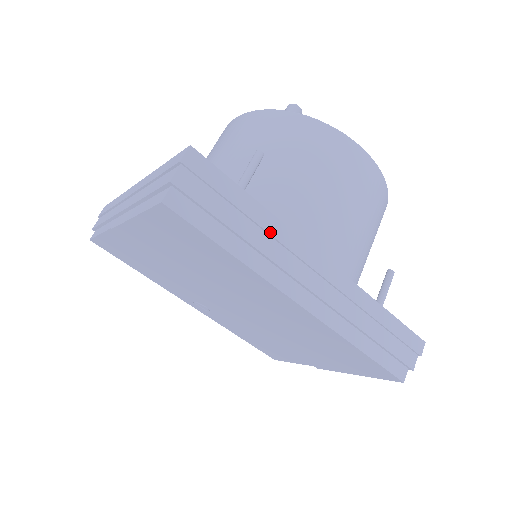
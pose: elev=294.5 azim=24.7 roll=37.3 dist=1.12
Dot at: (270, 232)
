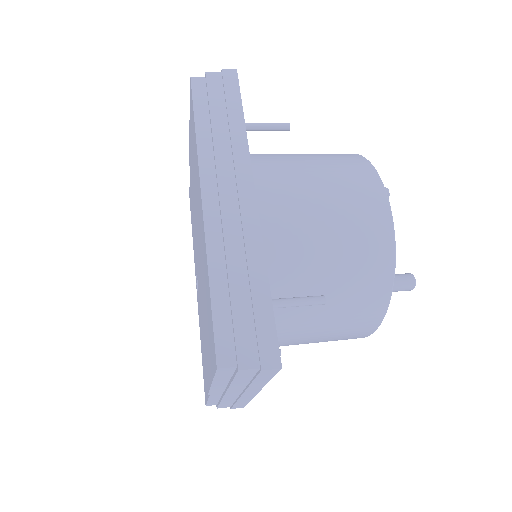
Dot at: (233, 140)
